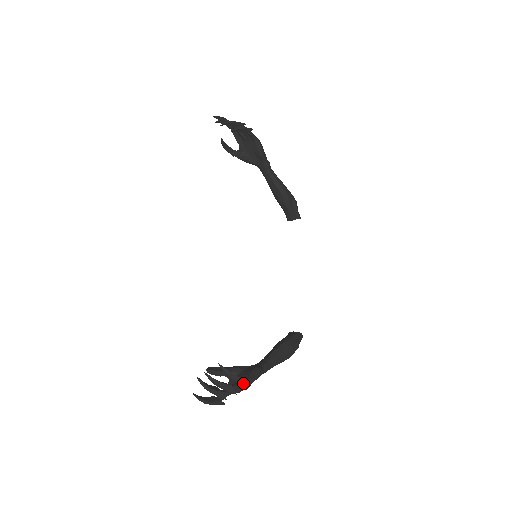
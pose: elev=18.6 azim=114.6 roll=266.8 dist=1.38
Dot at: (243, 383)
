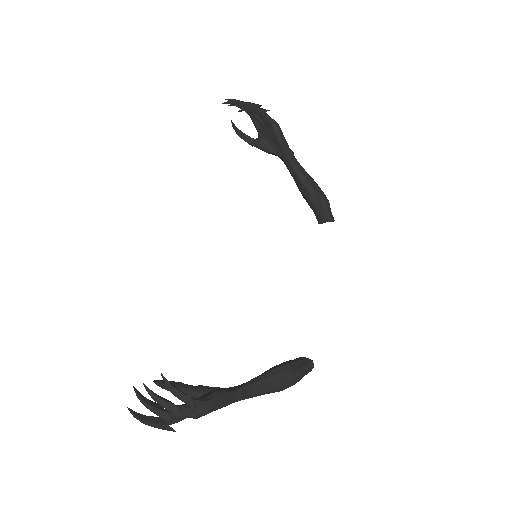
Dot at: (192, 404)
